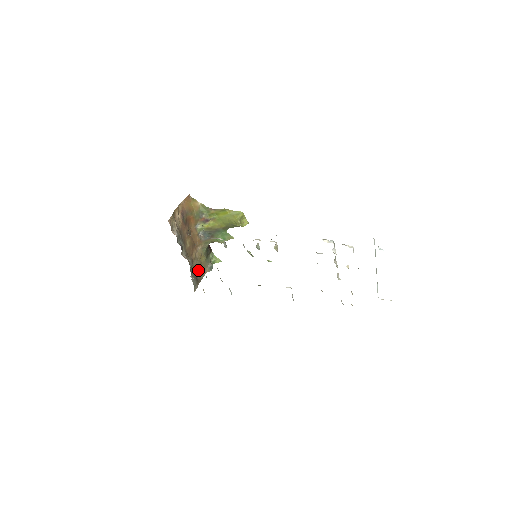
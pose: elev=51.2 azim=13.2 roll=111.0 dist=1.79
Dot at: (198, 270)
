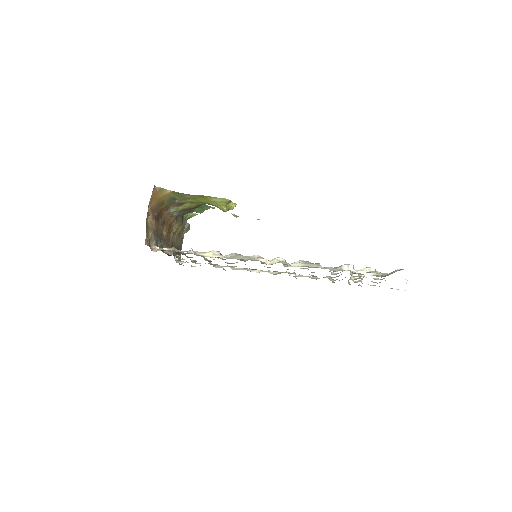
Dot at: (177, 241)
